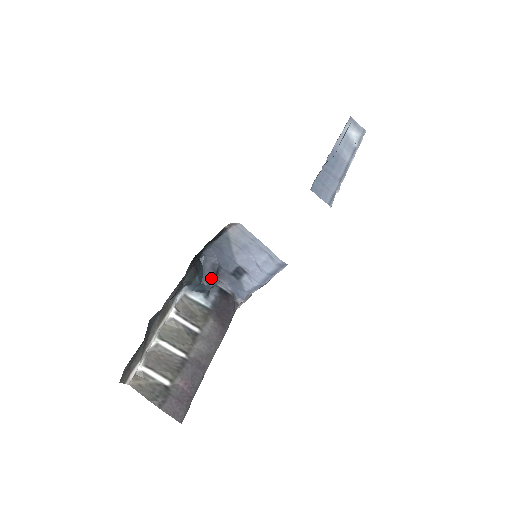
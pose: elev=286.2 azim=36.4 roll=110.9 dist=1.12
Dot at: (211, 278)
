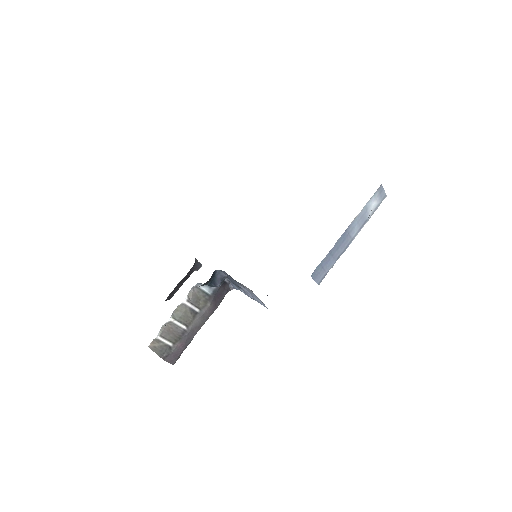
Dot at: (218, 284)
